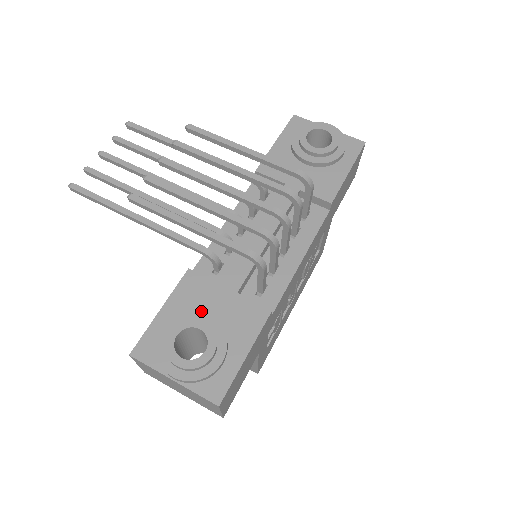
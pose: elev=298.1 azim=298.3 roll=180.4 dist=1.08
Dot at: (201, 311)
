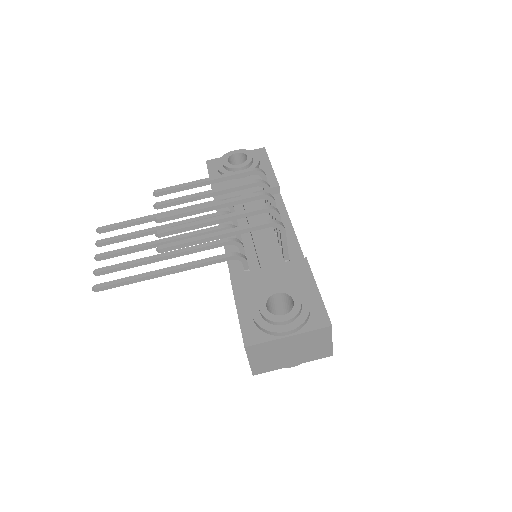
Dot at: occluded
